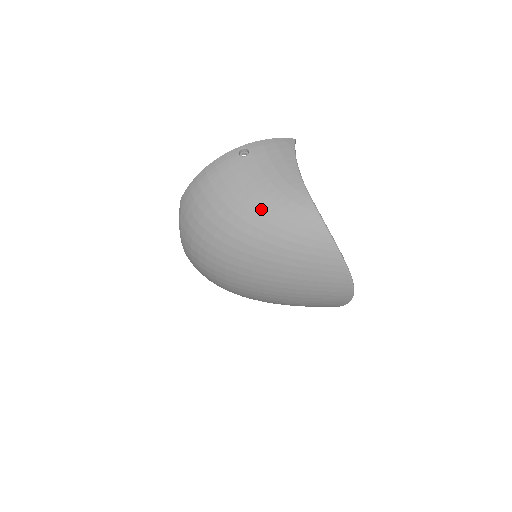
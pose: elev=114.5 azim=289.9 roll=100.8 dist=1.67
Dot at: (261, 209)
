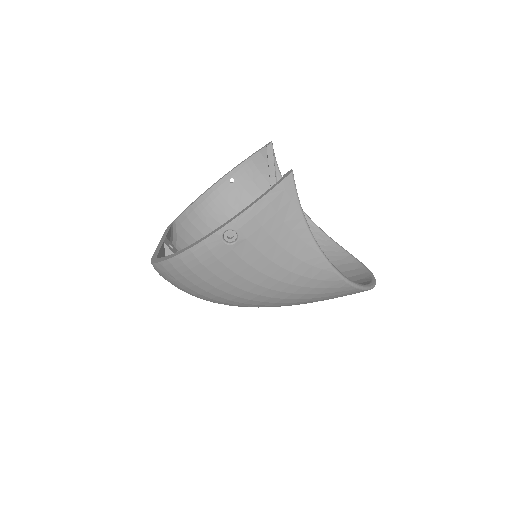
Dot at: (274, 293)
